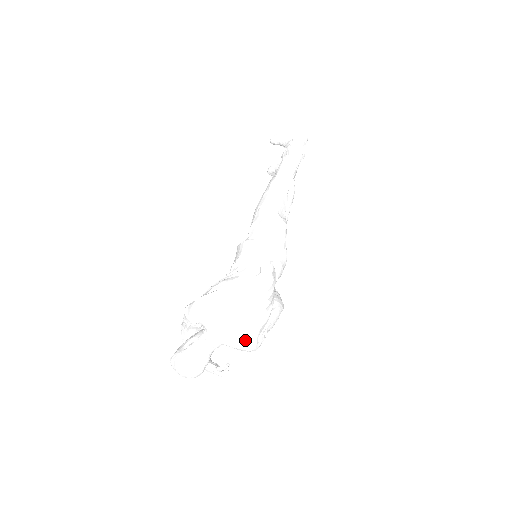
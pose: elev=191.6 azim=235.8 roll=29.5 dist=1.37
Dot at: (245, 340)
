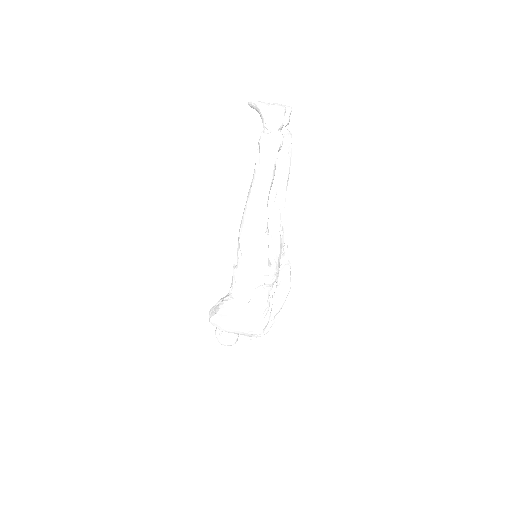
Dot at: (254, 336)
